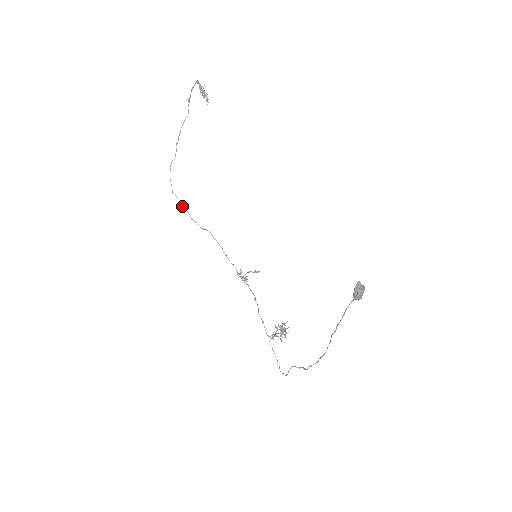
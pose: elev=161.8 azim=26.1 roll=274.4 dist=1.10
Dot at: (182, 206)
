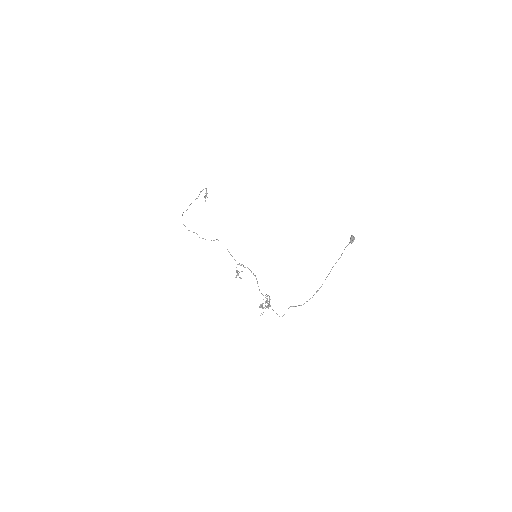
Dot at: occluded
